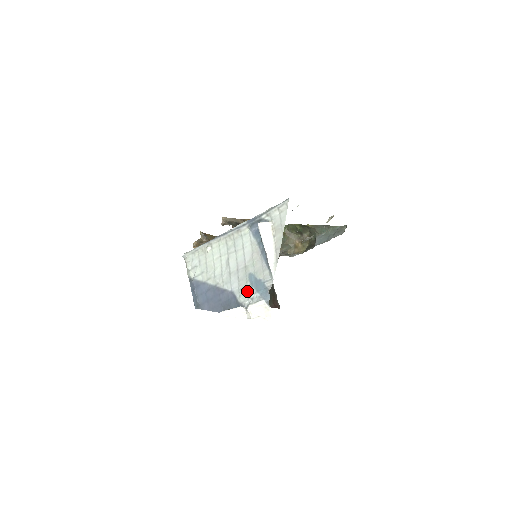
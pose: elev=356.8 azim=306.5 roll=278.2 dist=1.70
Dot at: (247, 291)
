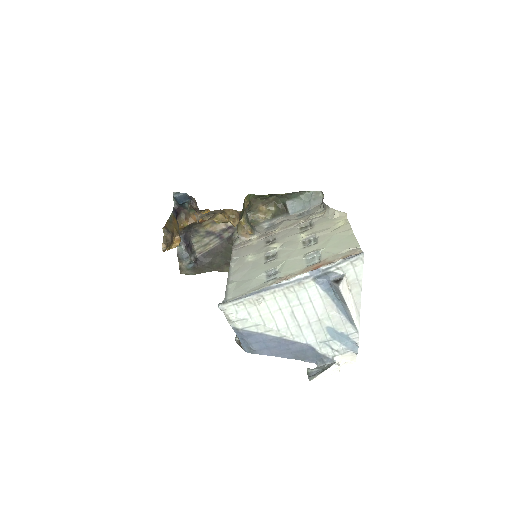
Dot at: (329, 344)
